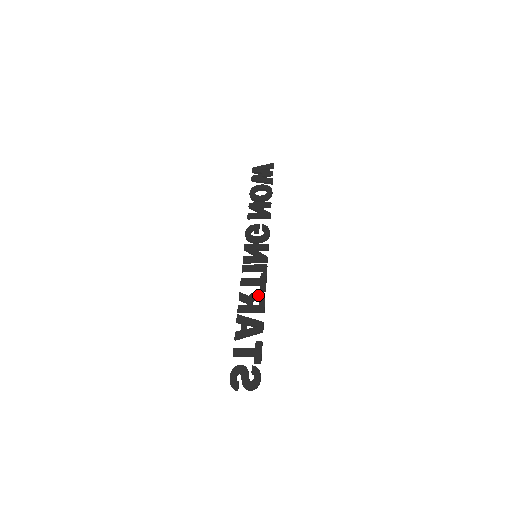
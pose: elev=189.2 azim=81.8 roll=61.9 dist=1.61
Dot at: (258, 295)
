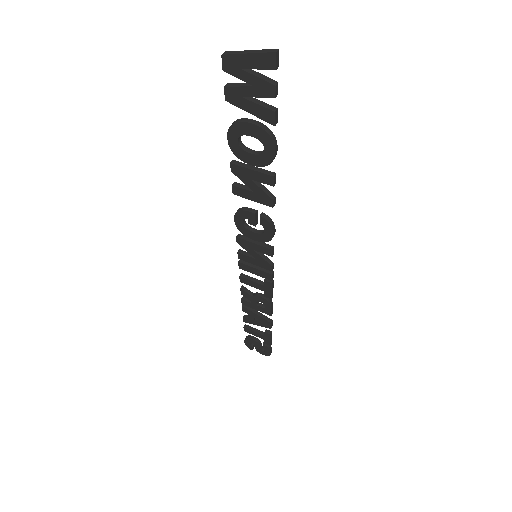
Dot at: (263, 301)
